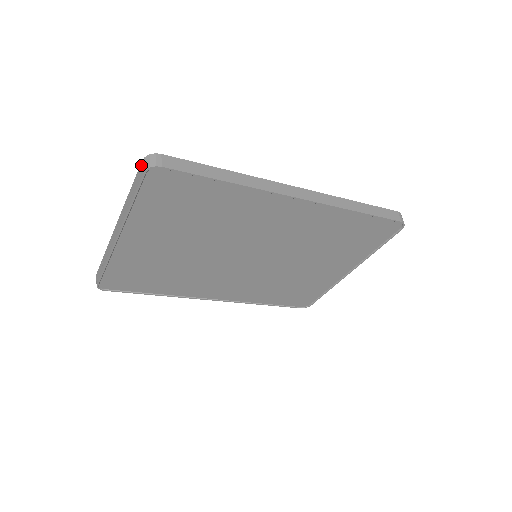
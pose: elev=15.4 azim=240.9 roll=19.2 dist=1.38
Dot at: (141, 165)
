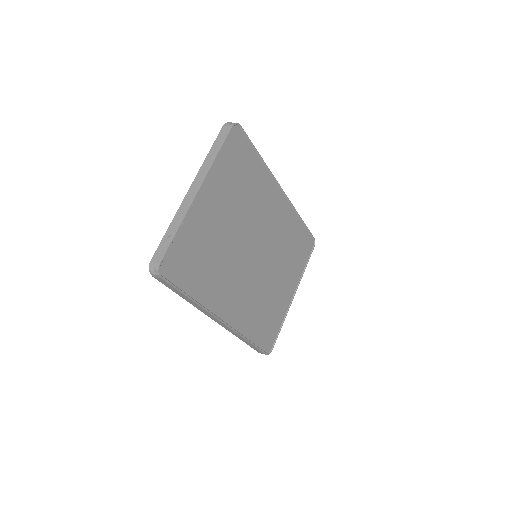
Dot at: (224, 127)
